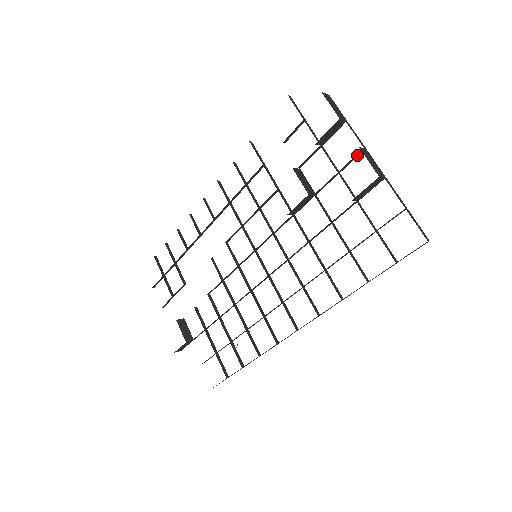
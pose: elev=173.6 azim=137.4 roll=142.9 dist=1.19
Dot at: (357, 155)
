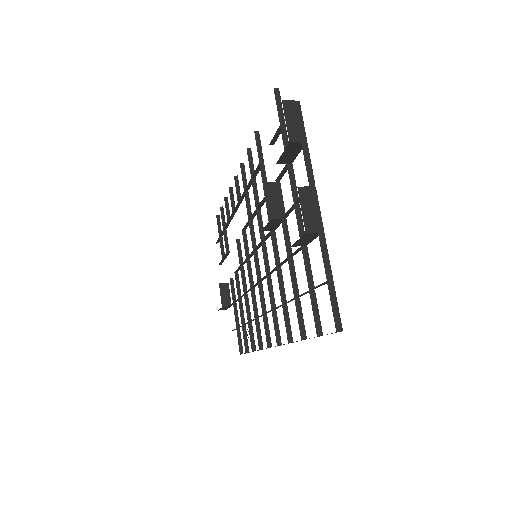
Dot at: occluded
